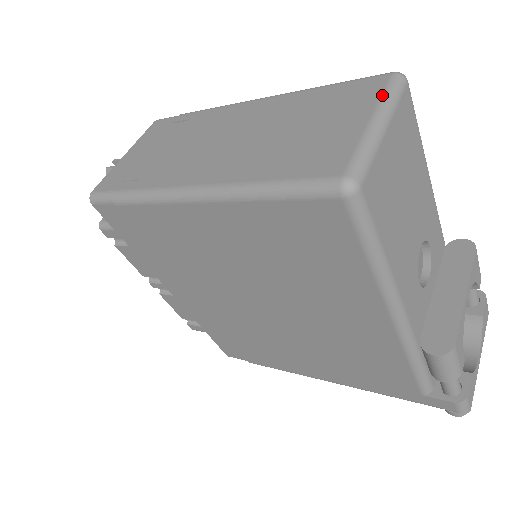
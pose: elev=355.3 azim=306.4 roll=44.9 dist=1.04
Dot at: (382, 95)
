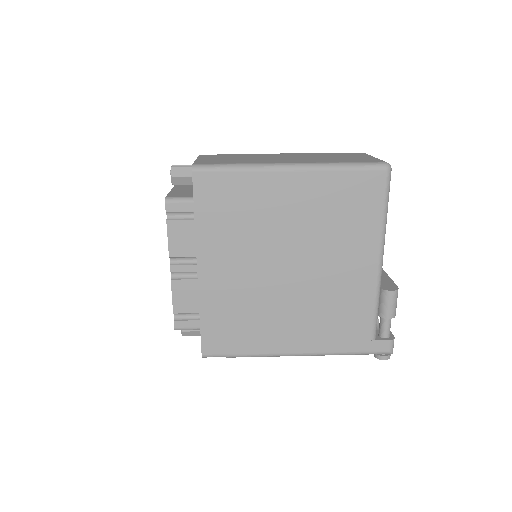
Dot at: (368, 155)
